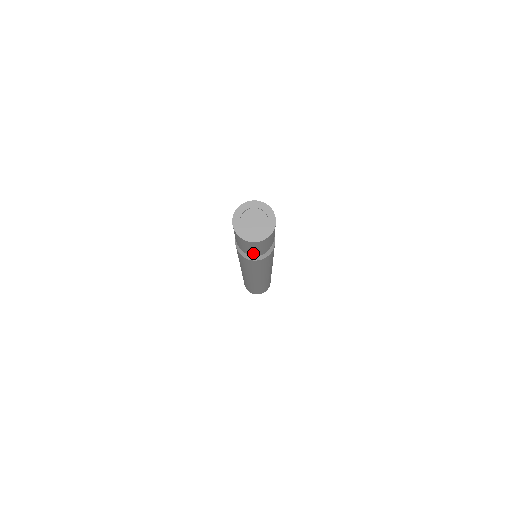
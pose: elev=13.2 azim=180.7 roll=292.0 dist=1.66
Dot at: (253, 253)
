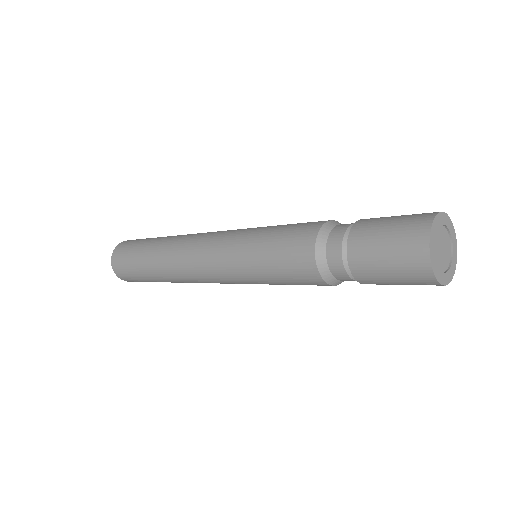
Dot at: (363, 279)
